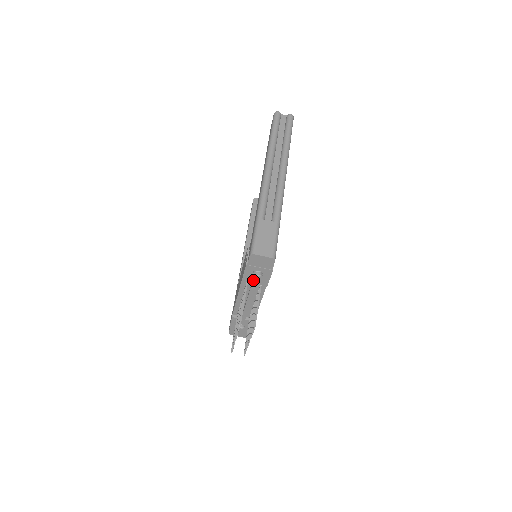
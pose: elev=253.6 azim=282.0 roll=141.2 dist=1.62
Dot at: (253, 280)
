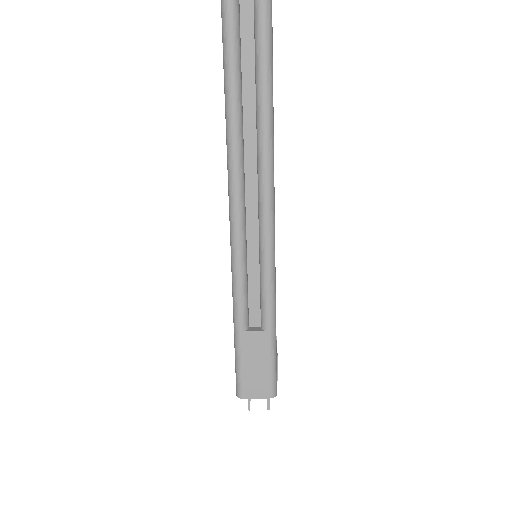
Dot at: occluded
